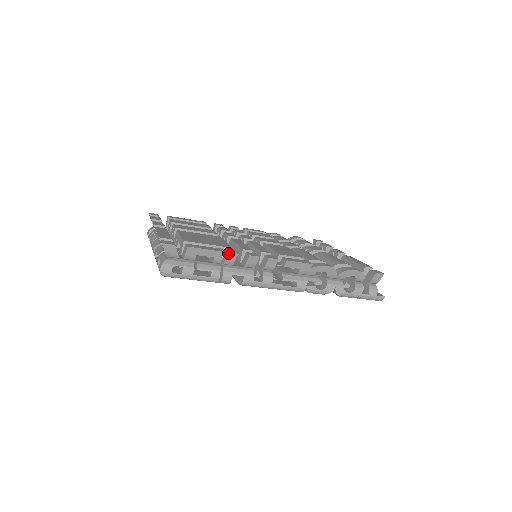
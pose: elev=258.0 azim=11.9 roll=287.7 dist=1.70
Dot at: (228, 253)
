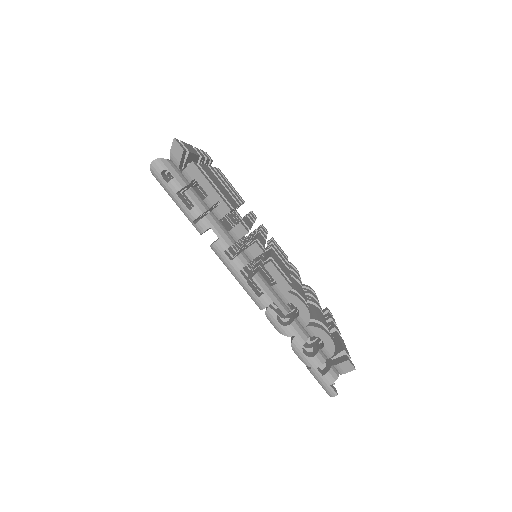
Dot at: (223, 202)
